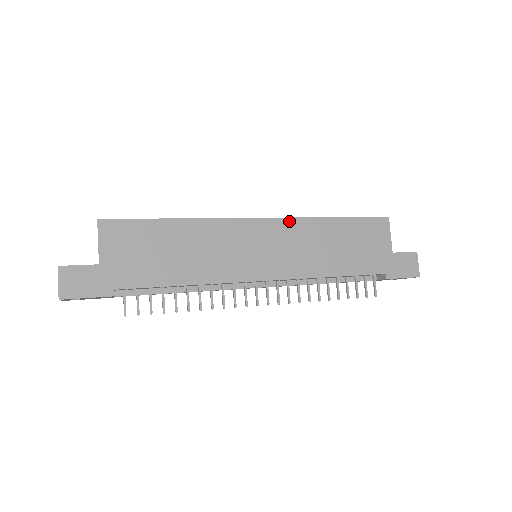
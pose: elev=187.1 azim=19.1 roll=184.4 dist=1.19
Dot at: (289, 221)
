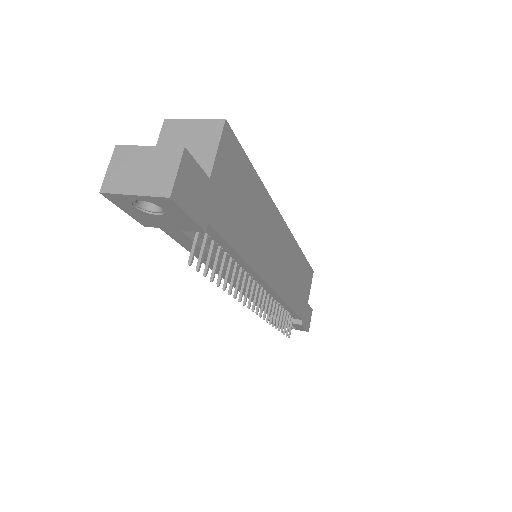
Dot at: (291, 237)
